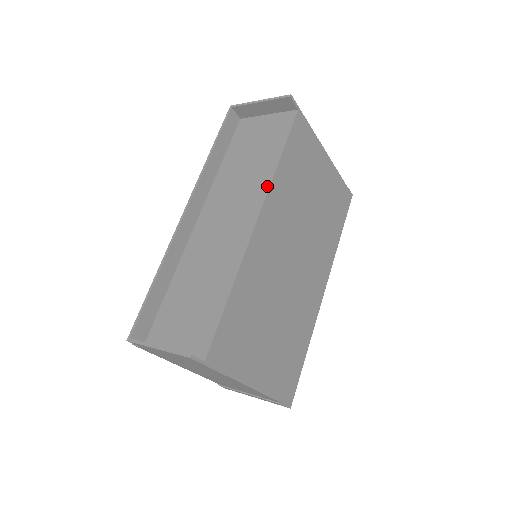
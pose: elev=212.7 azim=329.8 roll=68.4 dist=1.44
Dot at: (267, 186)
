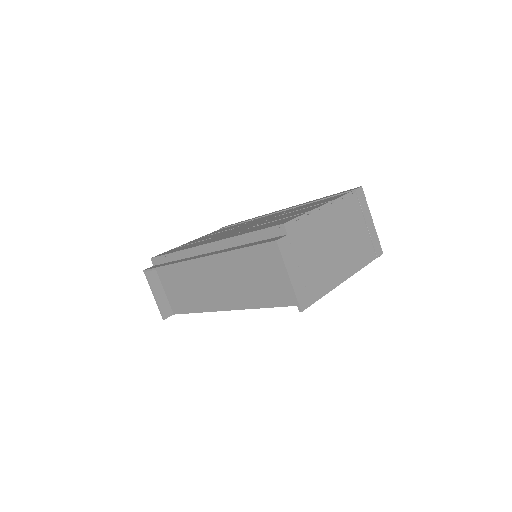
Dot at: (249, 307)
